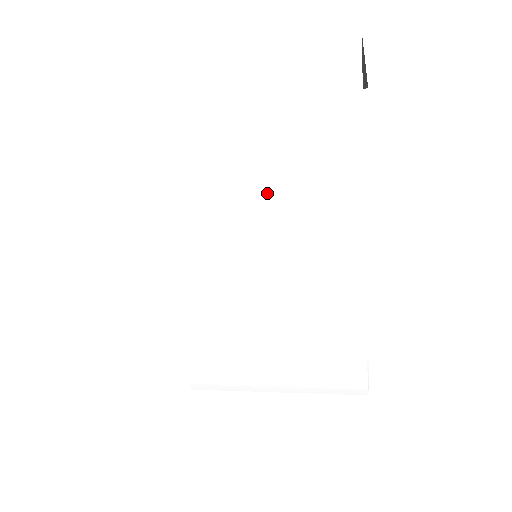
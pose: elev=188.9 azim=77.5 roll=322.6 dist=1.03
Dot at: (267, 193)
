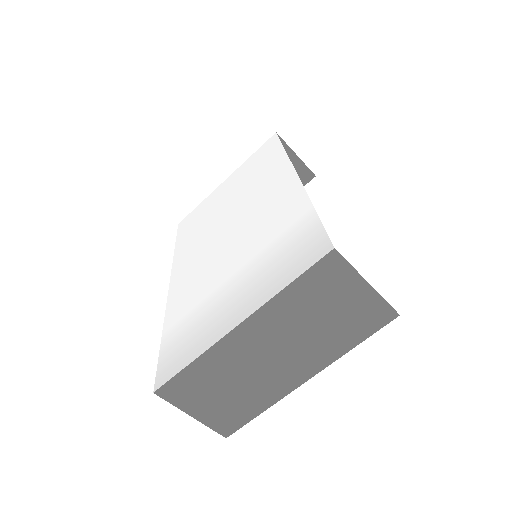
Dot at: (244, 182)
